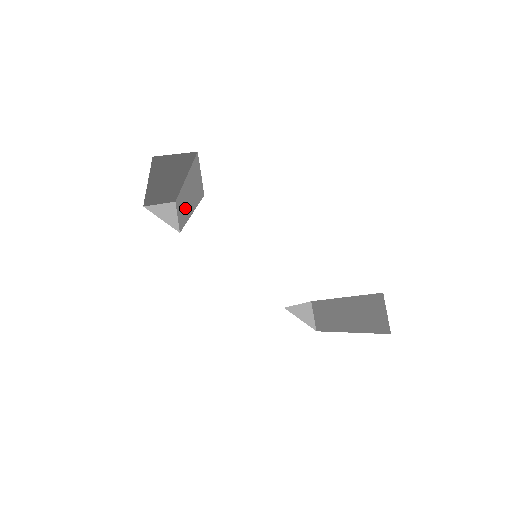
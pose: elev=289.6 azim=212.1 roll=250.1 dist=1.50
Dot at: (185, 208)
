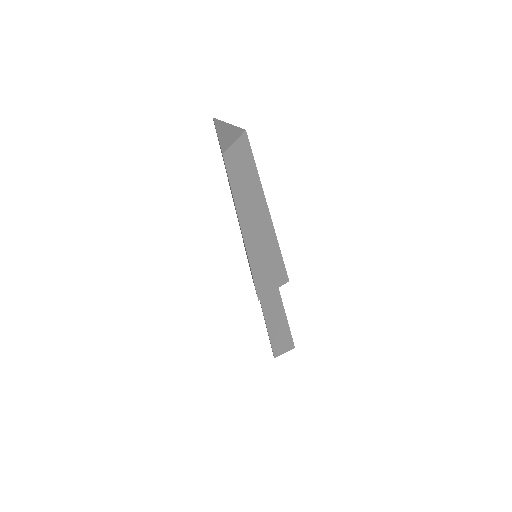
Dot at: (244, 196)
